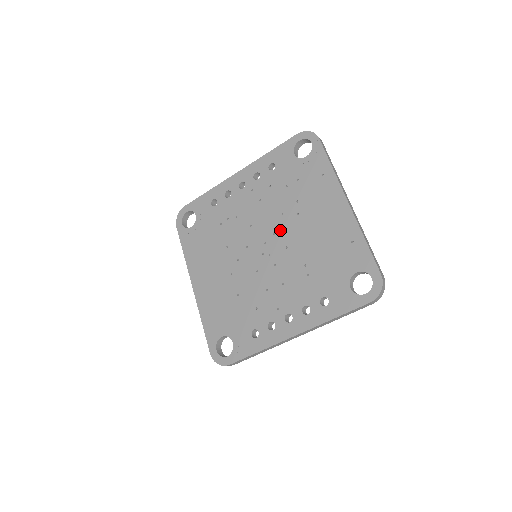
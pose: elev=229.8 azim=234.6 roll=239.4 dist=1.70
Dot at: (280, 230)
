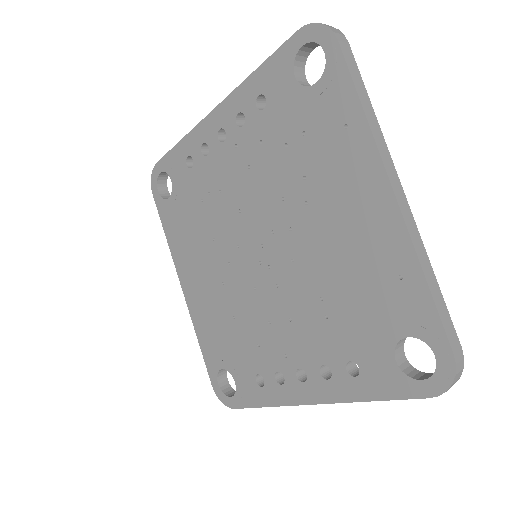
Dot at: (281, 227)
